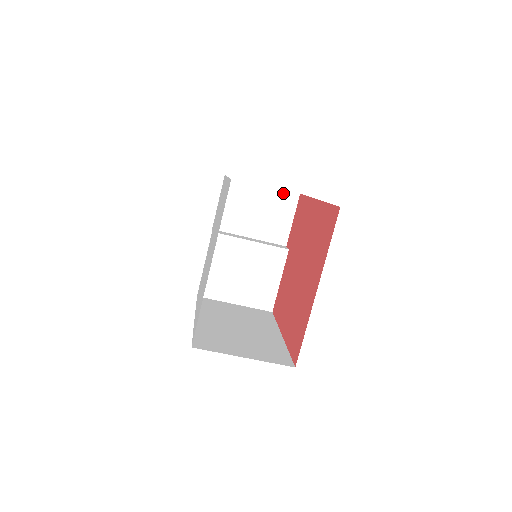
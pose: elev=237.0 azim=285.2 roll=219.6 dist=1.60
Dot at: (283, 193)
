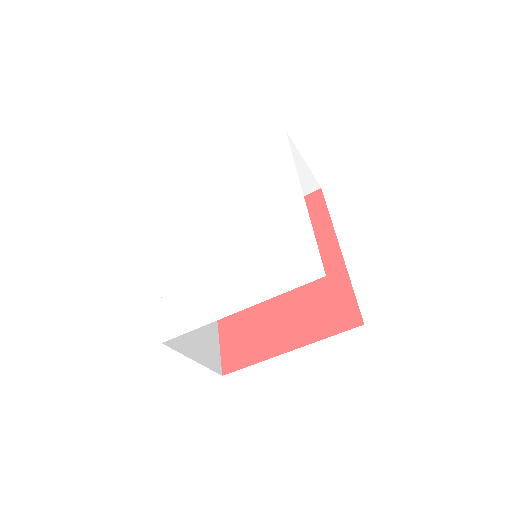
Dot at: (311, 178)
